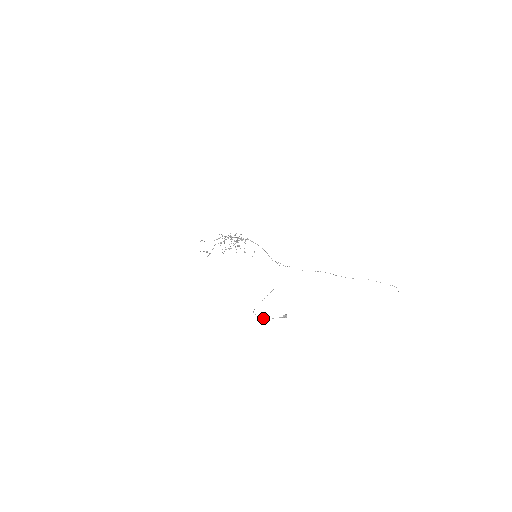
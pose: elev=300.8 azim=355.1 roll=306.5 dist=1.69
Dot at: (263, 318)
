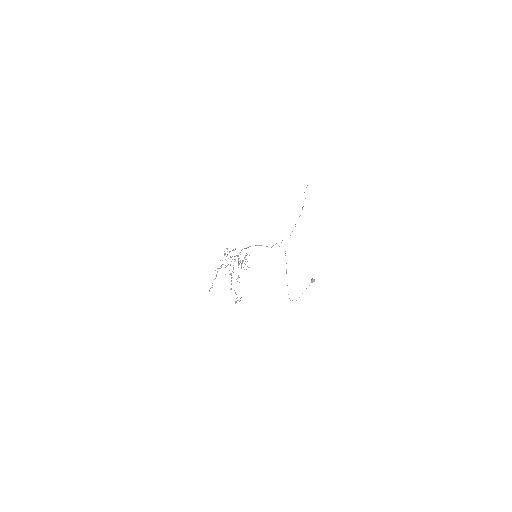
Dot at: occluded
